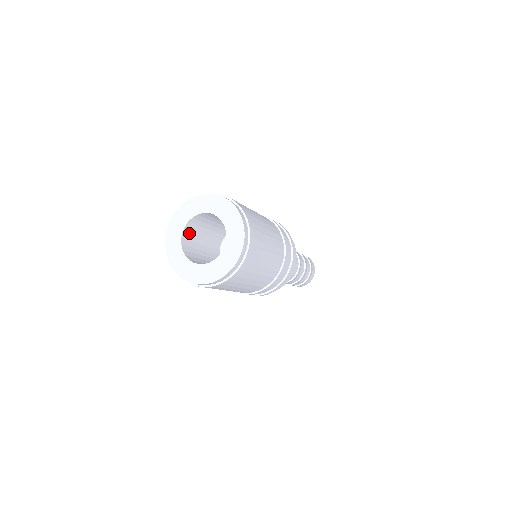
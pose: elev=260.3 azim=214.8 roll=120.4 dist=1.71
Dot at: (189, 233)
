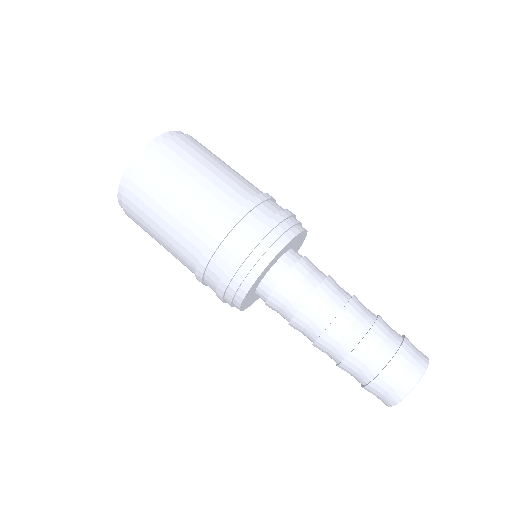
Dot at: occluded
